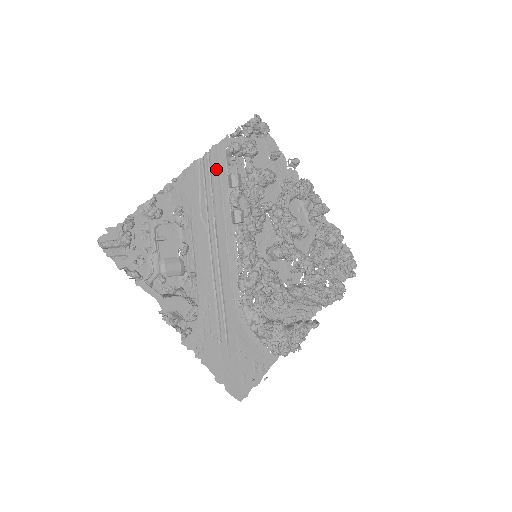
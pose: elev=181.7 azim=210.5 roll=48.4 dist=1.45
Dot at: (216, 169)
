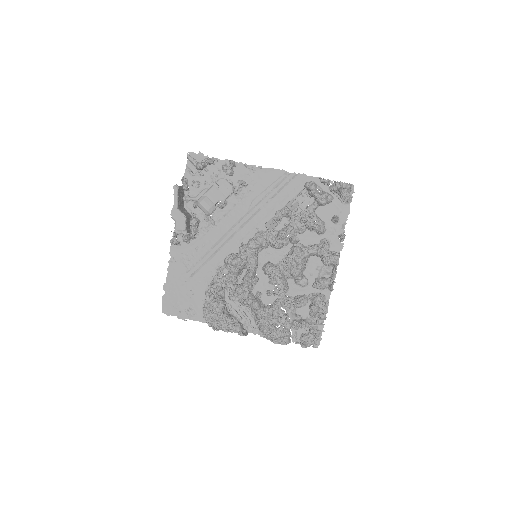
Dot at: (291, 187)
